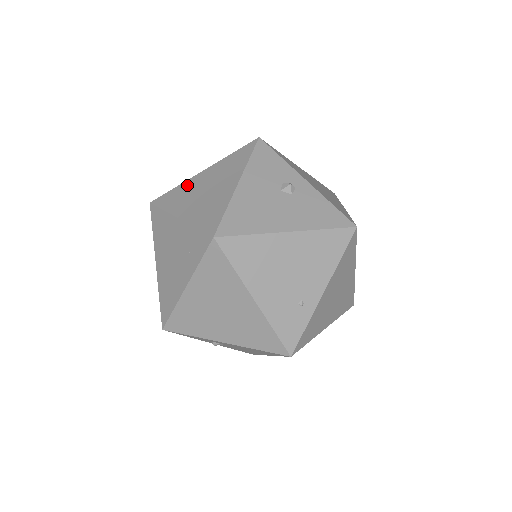
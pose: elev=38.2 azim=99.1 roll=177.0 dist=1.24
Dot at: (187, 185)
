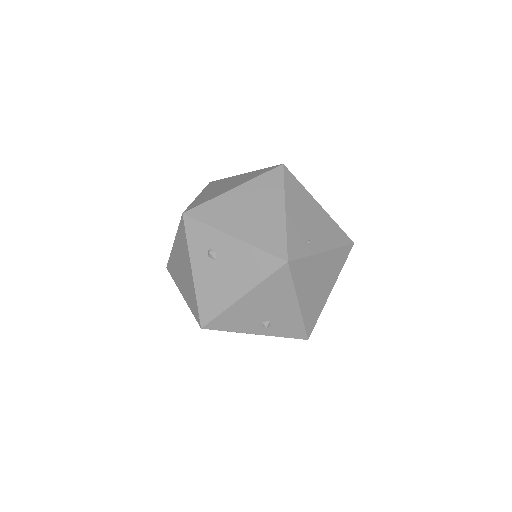
Dot at: occluded
